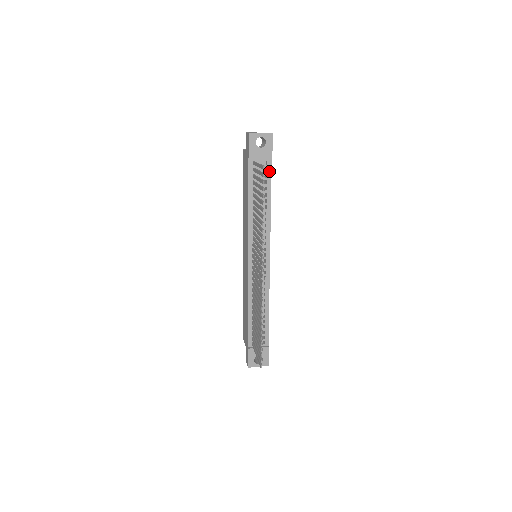
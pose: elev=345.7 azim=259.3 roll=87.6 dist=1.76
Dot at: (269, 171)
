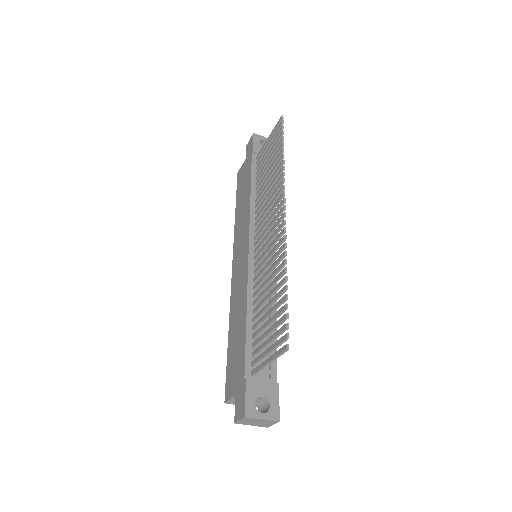
Dot at: occluded
